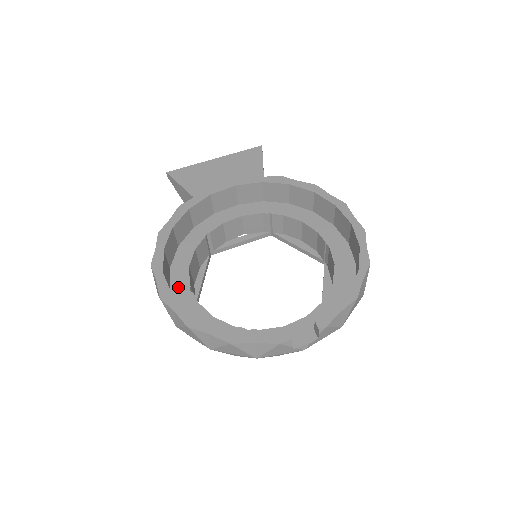
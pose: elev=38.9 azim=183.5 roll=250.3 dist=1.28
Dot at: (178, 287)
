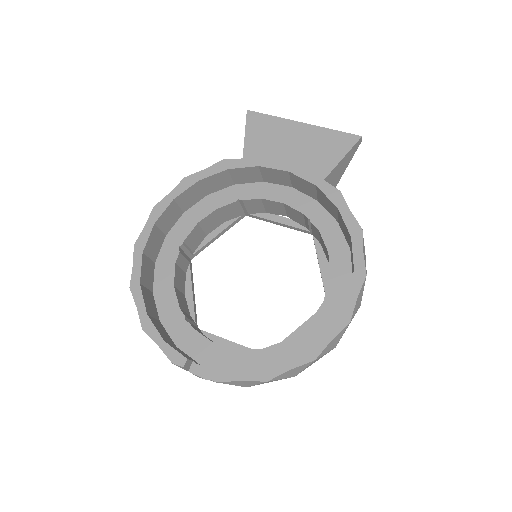
Dot at: (174, 236)
